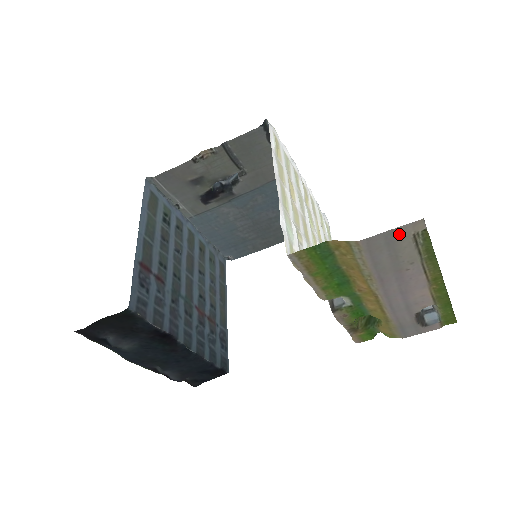
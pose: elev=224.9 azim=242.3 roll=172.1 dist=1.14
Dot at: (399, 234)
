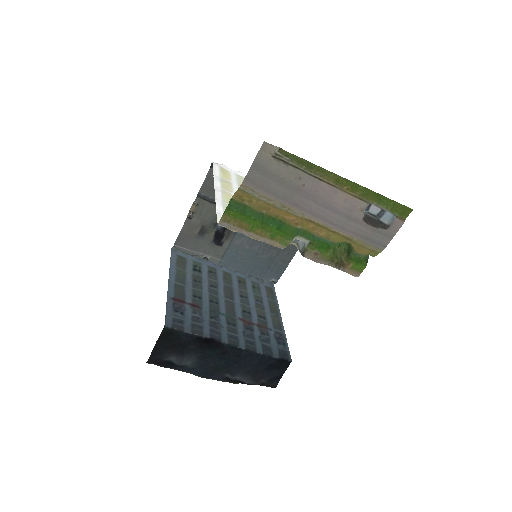
Dot at: (262, 162)
